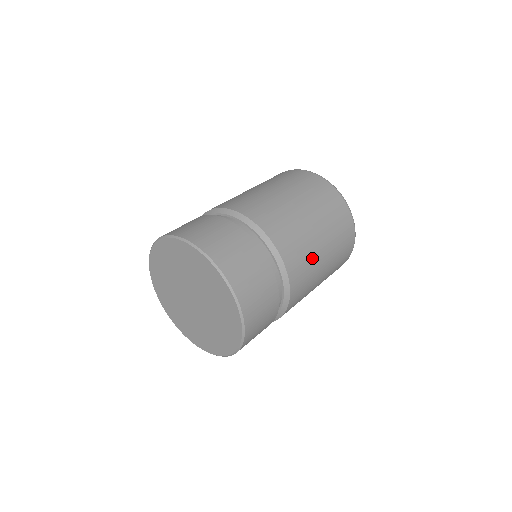
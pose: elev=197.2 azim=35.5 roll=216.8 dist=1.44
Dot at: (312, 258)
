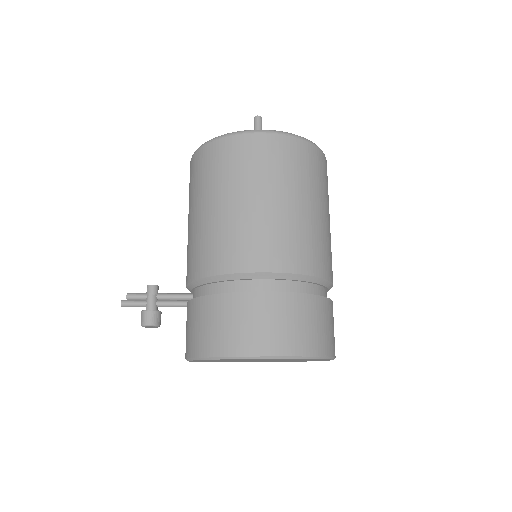
Dot at: occluded
